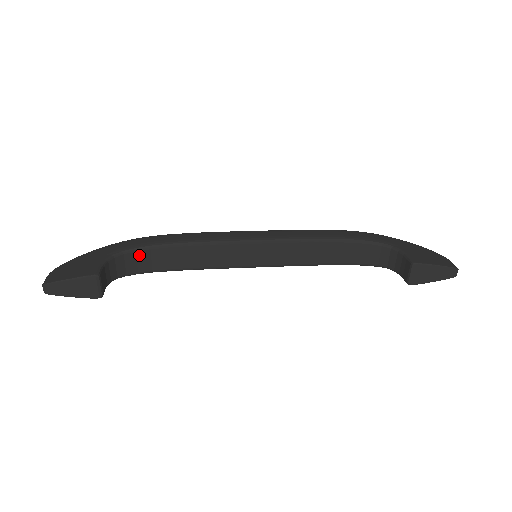
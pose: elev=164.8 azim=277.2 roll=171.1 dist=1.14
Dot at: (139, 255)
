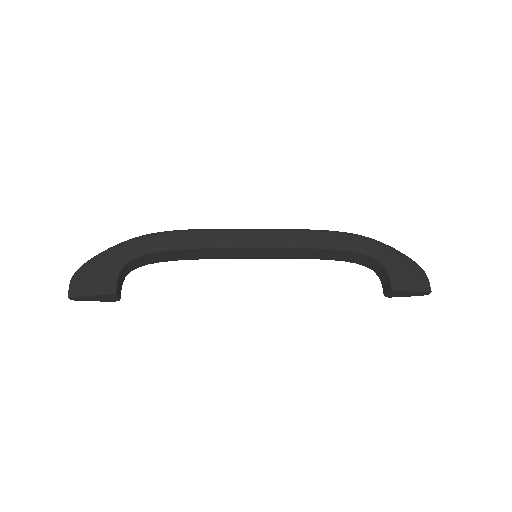
Dot at: (149, 256)
